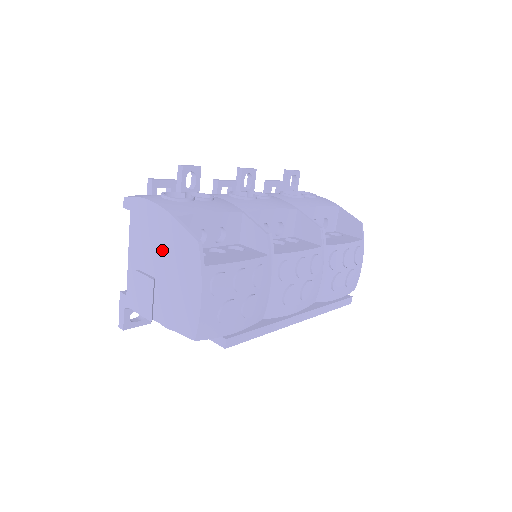
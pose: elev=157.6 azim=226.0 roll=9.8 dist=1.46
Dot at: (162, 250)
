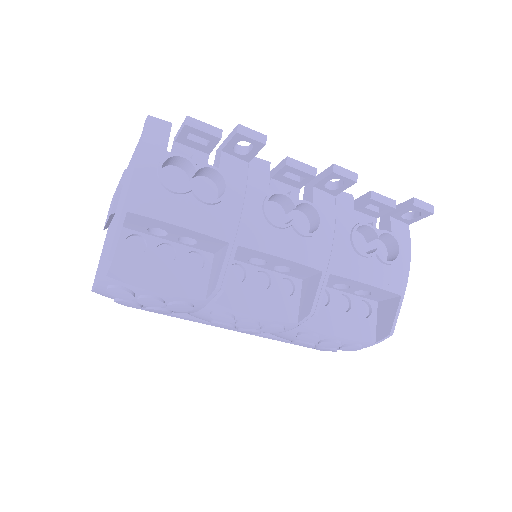
Dot at: (119, 209)
